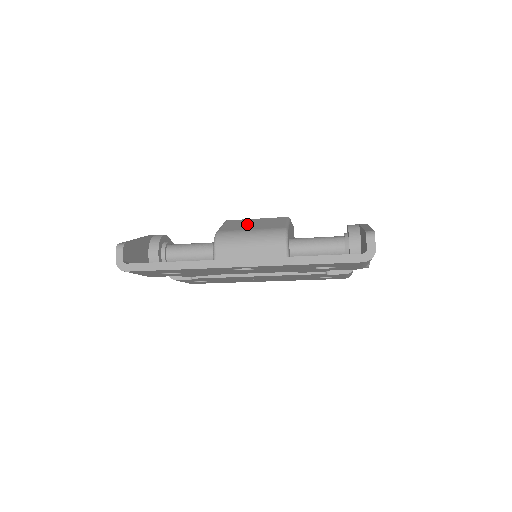
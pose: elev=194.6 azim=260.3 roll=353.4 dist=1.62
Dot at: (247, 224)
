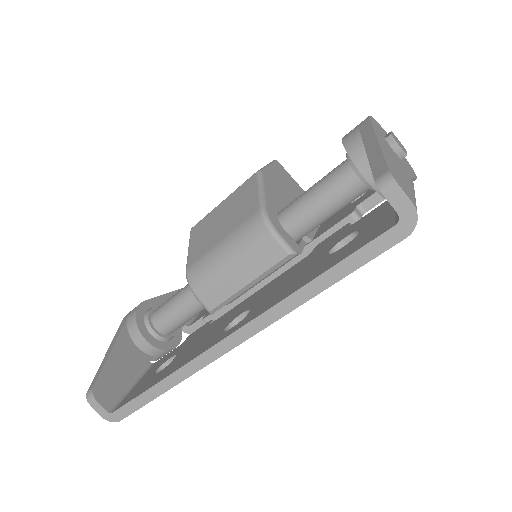
Dot at: (214, 227)
